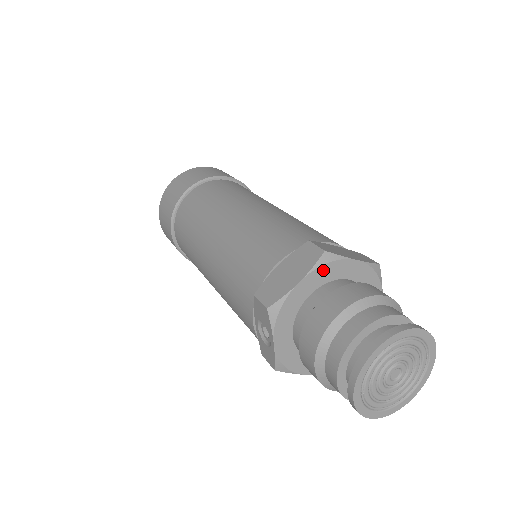
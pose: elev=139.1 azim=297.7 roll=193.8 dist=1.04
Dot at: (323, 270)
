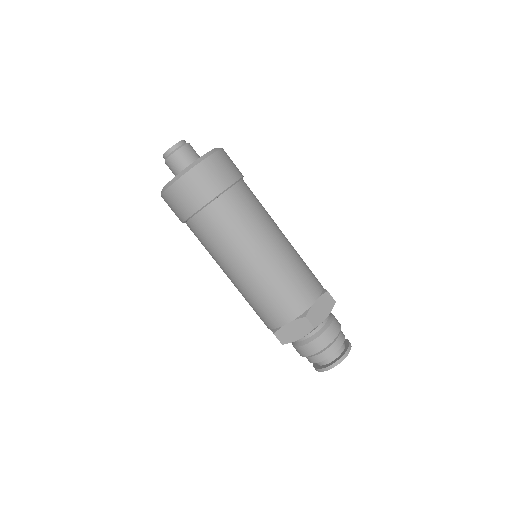
Dot at: (311, 331)
